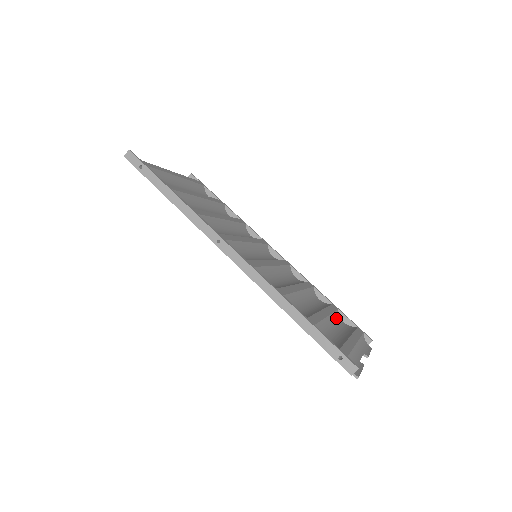
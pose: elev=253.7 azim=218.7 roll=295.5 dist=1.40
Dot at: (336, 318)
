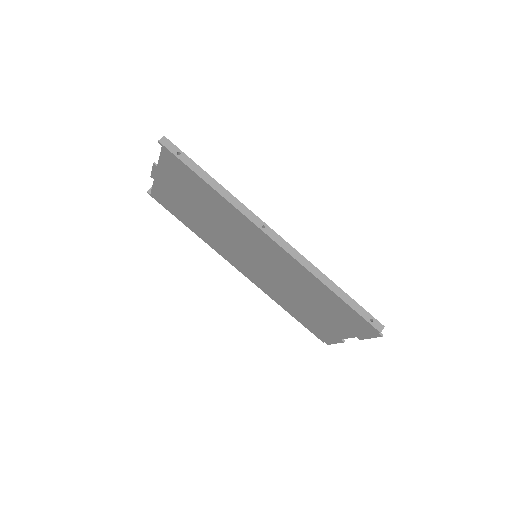
Dot at: occluded
